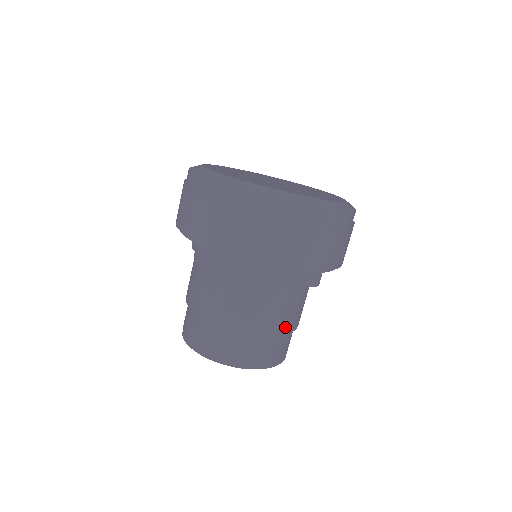
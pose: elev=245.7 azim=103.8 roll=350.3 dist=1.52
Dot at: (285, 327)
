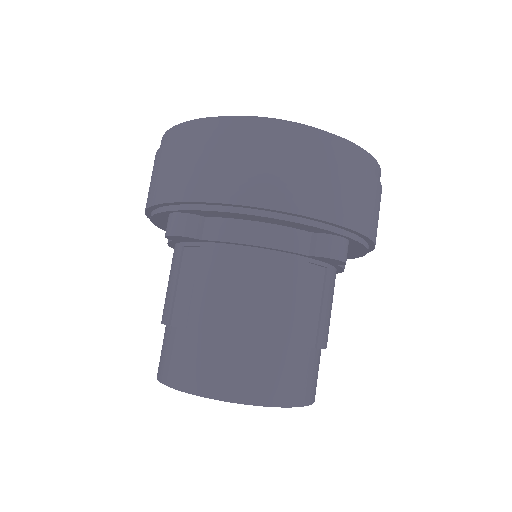
Dot at: (305, 337)
